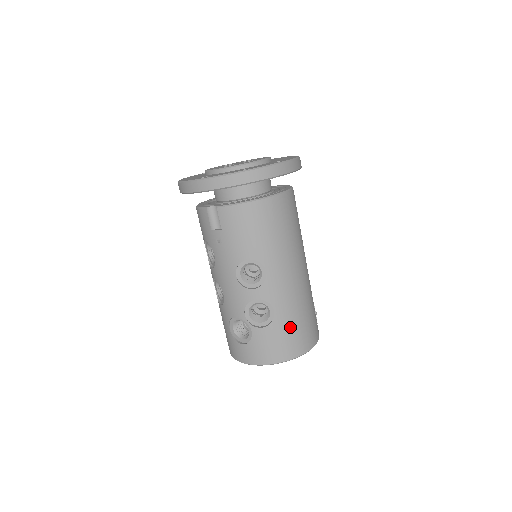
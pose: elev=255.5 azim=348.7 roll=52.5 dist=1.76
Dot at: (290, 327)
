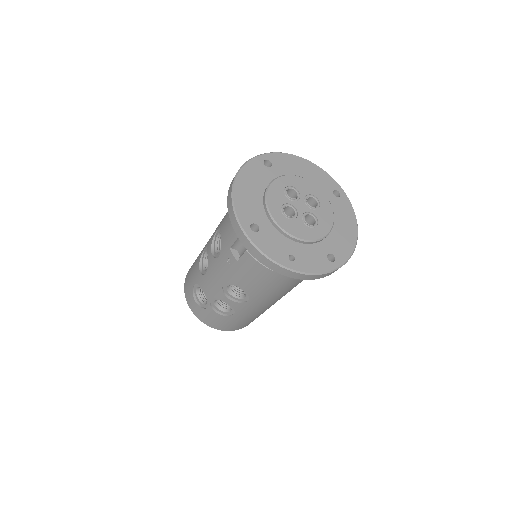
Dot at: (238, 322)
